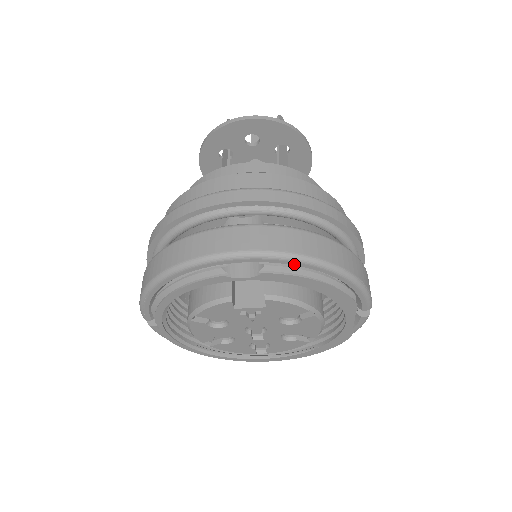
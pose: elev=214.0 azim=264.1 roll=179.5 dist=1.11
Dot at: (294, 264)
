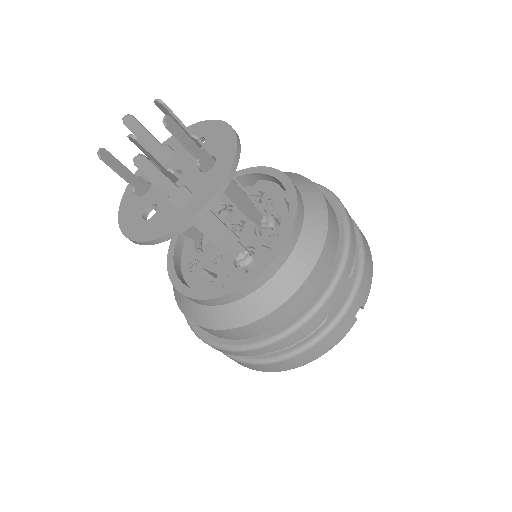
Dot at: occluded
